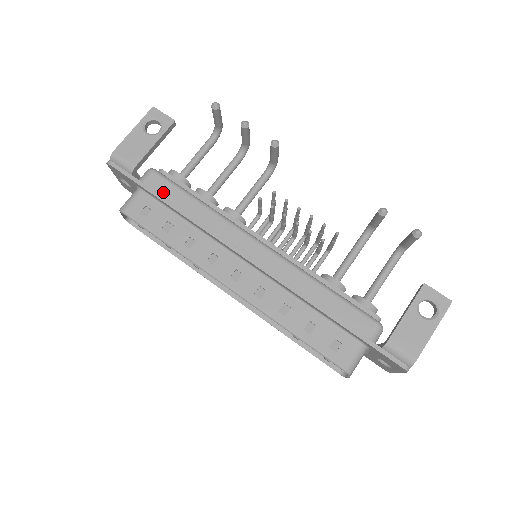
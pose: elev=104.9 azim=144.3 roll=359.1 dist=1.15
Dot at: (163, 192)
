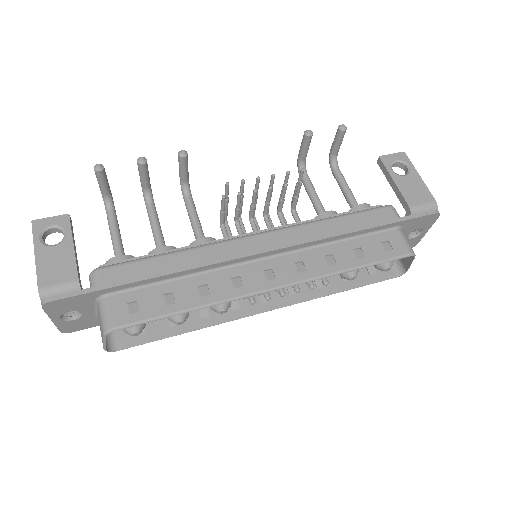
Dot at: (131, 276)
